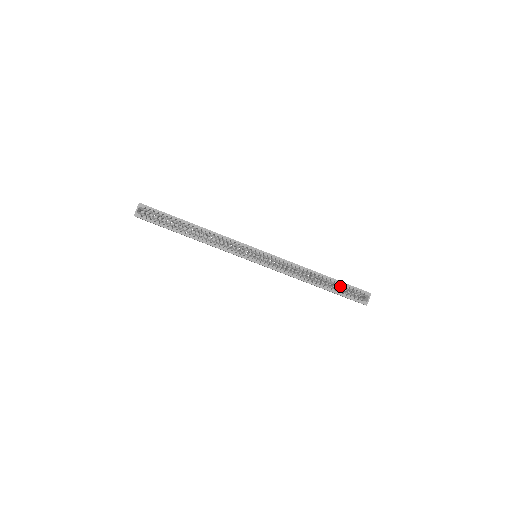
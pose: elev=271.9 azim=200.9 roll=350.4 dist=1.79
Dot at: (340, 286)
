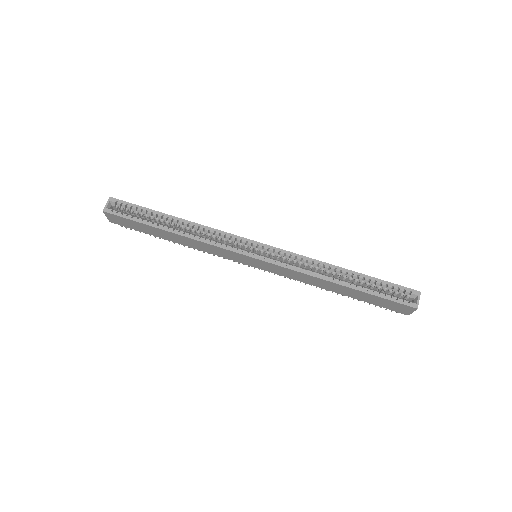
Dot at: (374, 285)
